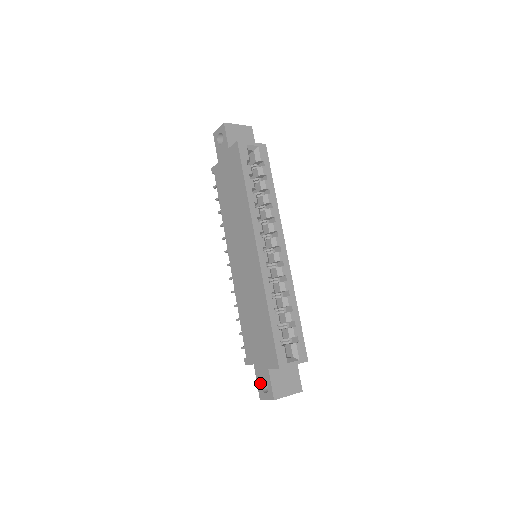
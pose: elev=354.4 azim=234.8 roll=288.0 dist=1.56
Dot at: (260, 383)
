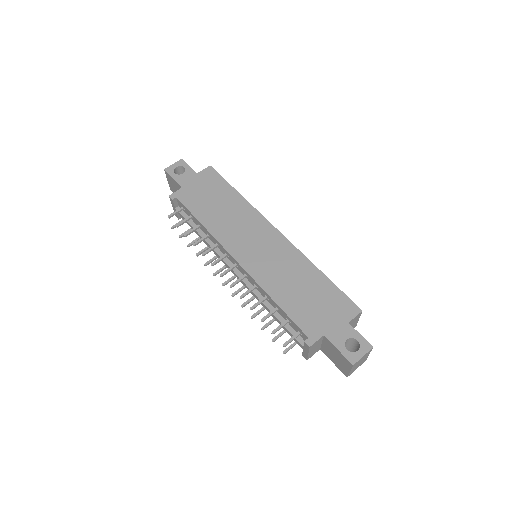
Dot at: (344, 346)
